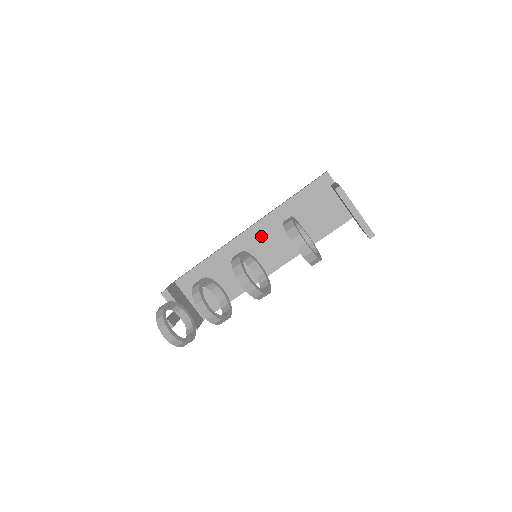
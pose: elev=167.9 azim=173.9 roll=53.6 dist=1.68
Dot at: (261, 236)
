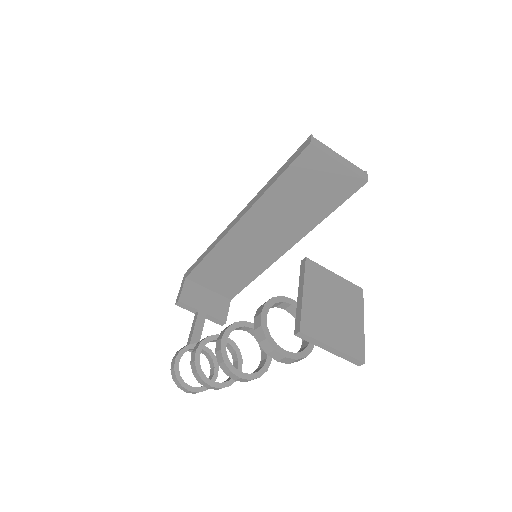
Dot at: (255, 226)
